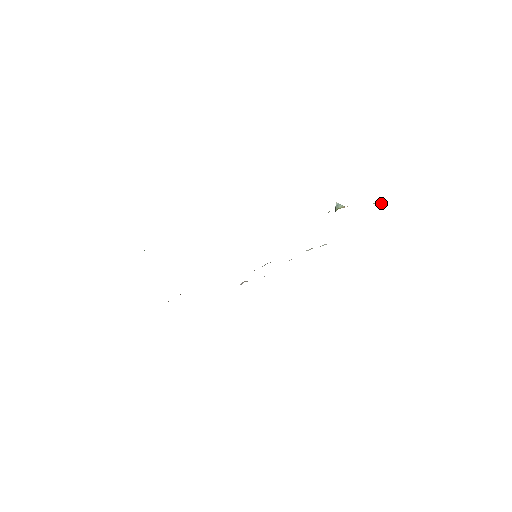
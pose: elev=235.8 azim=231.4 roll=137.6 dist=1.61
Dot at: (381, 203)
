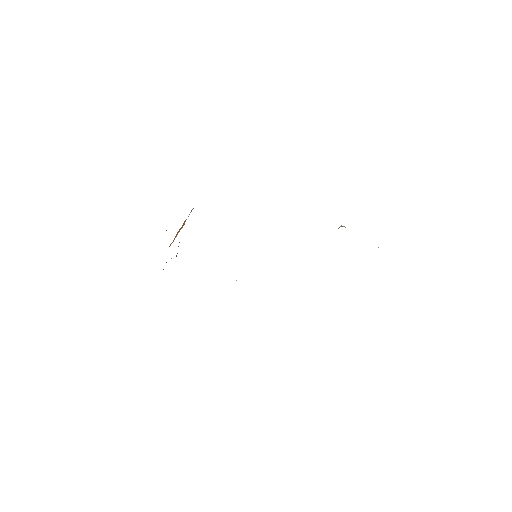
Dot at: occluded
